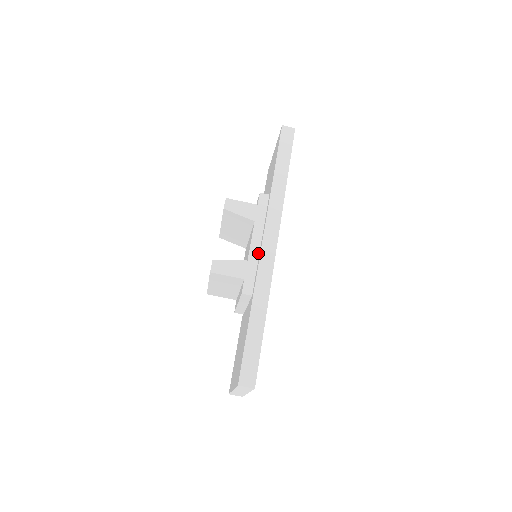
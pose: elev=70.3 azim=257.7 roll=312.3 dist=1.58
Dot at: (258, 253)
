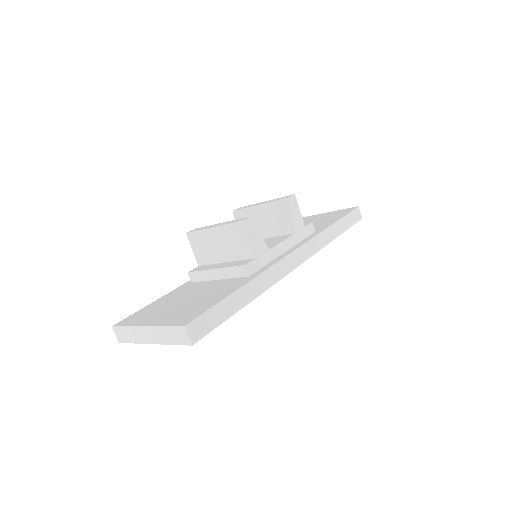
Dot at: (278, 255)
